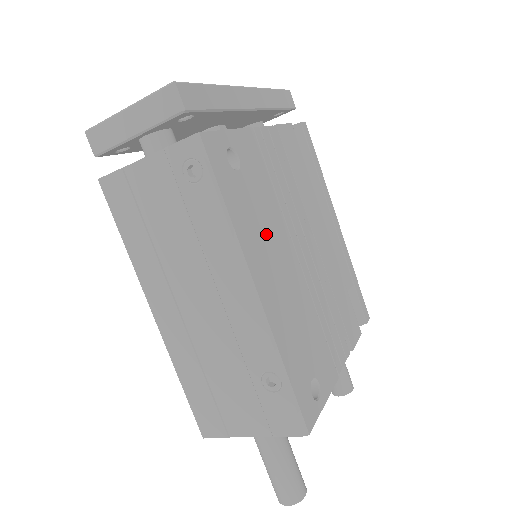
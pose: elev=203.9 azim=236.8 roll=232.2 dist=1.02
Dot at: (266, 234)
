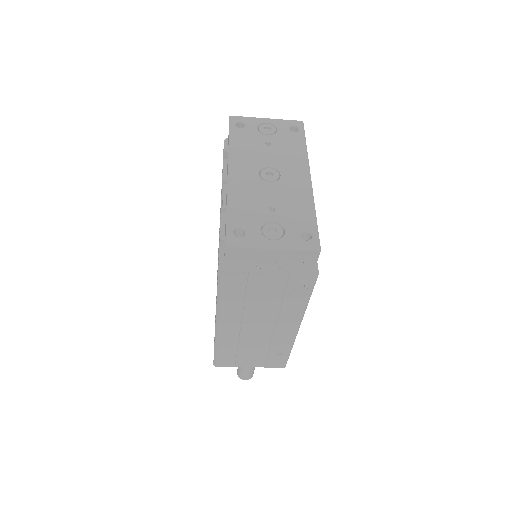
Dot at: occluded
